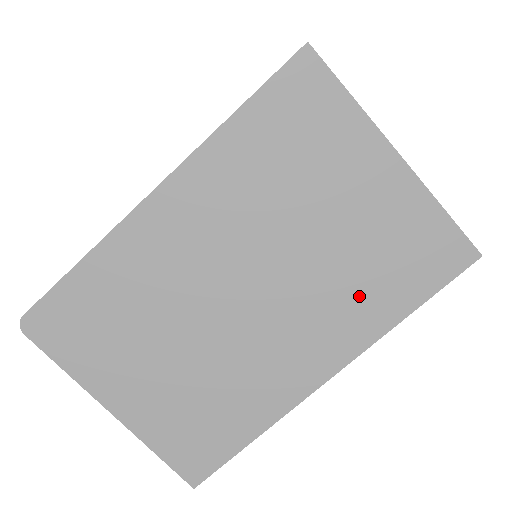
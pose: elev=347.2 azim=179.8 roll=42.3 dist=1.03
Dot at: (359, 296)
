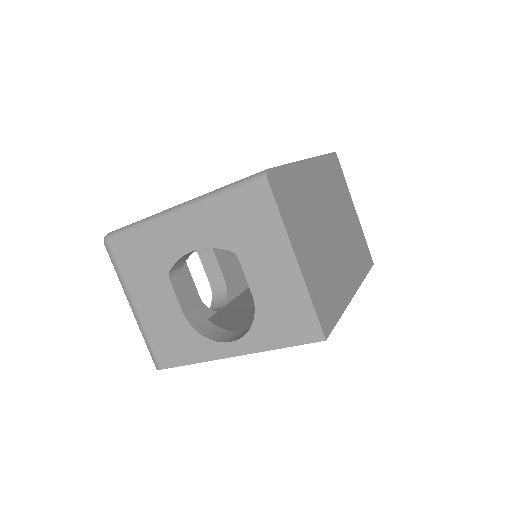
Dot at: (356, 257)
